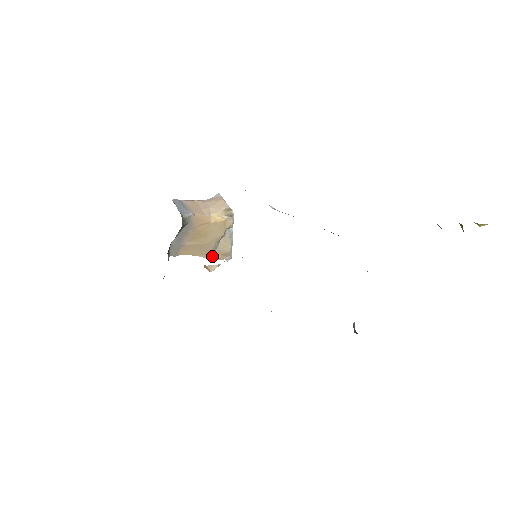
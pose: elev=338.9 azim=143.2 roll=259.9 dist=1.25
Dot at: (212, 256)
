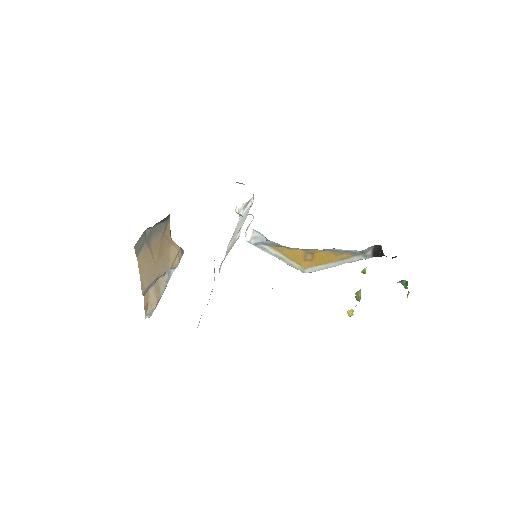
Dot at: (143, 295)
